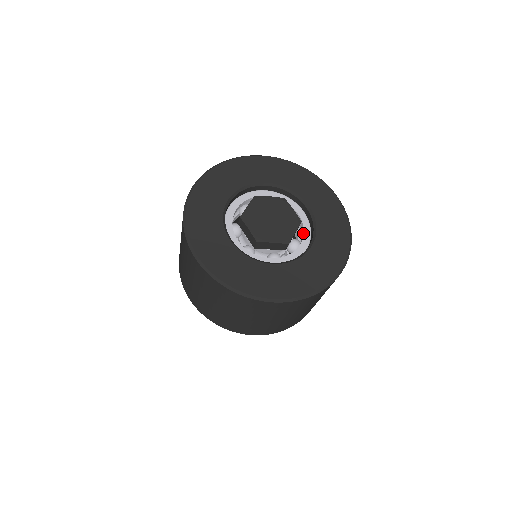
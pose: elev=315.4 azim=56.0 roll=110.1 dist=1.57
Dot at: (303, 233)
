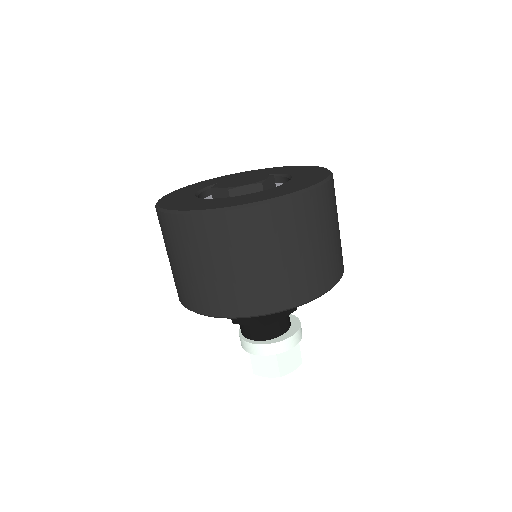
Dot at: occluded
